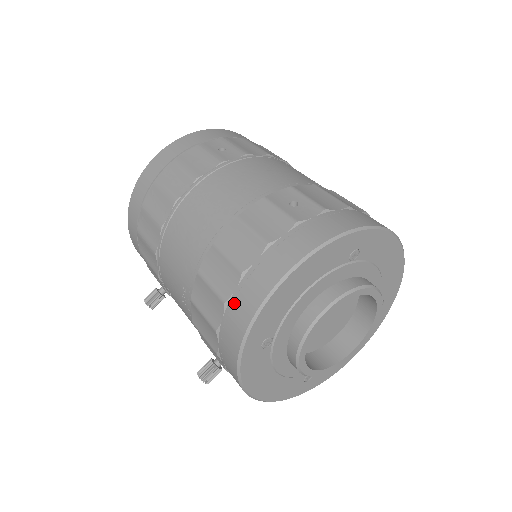
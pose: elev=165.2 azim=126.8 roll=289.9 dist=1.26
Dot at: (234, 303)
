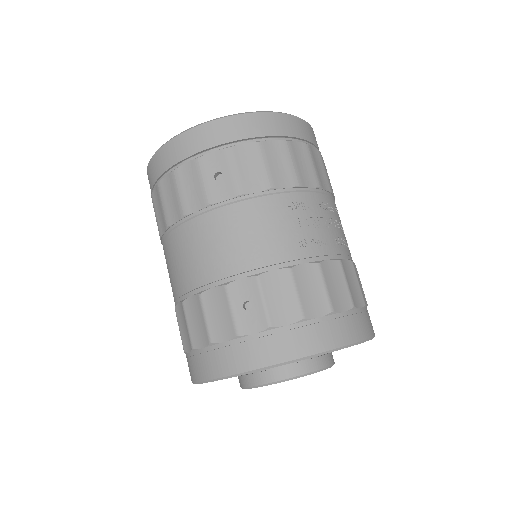
Dot at: (188, 359)
